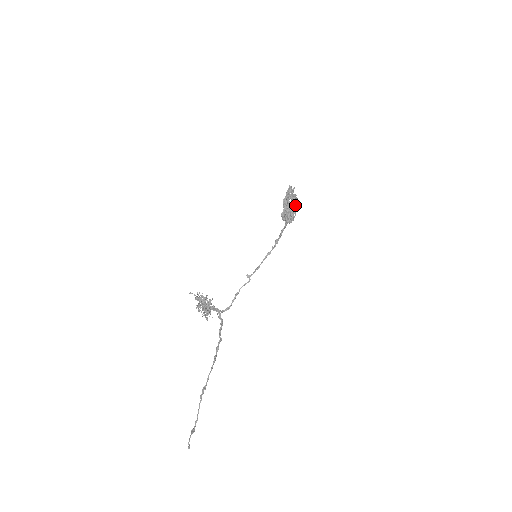
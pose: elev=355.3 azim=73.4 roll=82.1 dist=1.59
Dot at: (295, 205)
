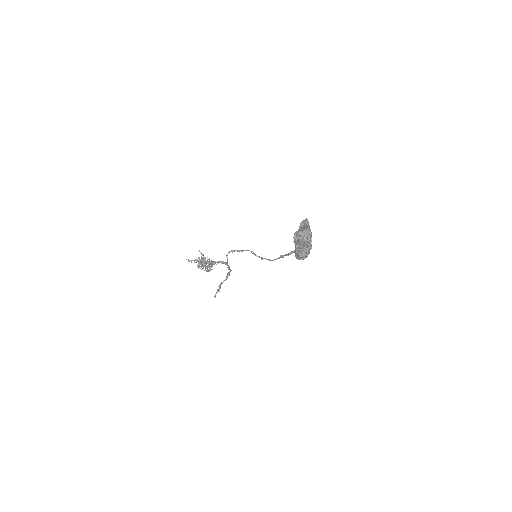
Dot at: (302, 258)
